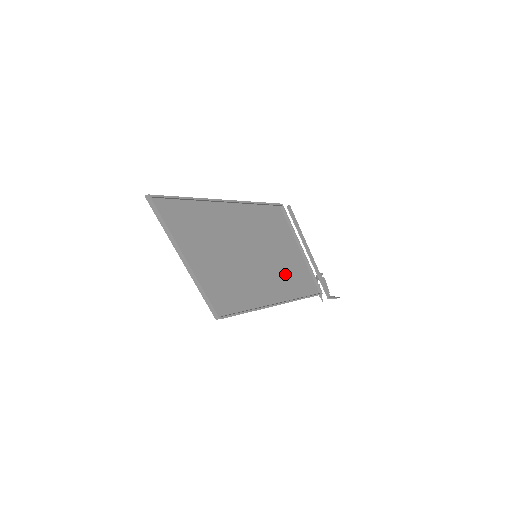
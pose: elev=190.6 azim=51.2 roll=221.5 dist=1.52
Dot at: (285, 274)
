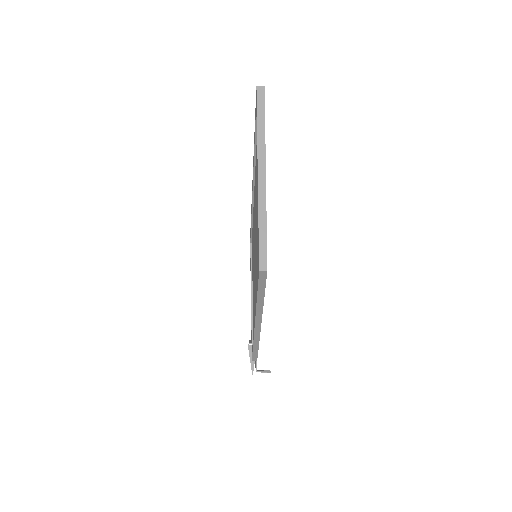
Dot at: occluded
